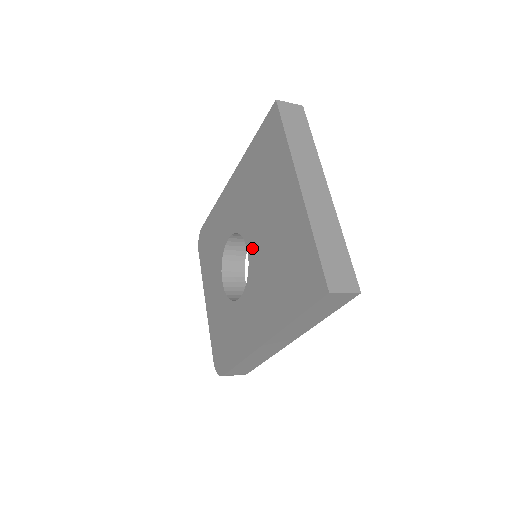
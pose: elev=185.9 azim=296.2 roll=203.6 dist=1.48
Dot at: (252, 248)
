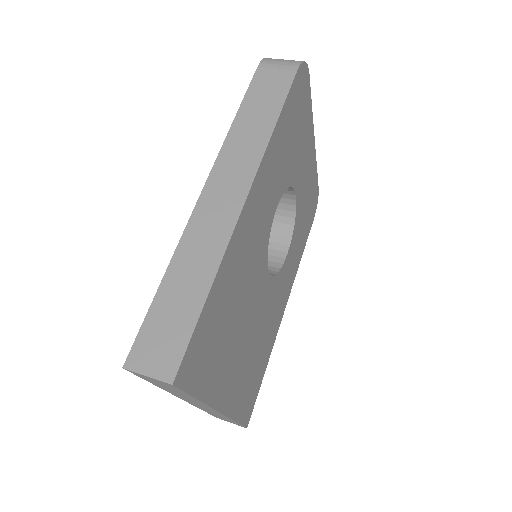
Dot at: occluded
